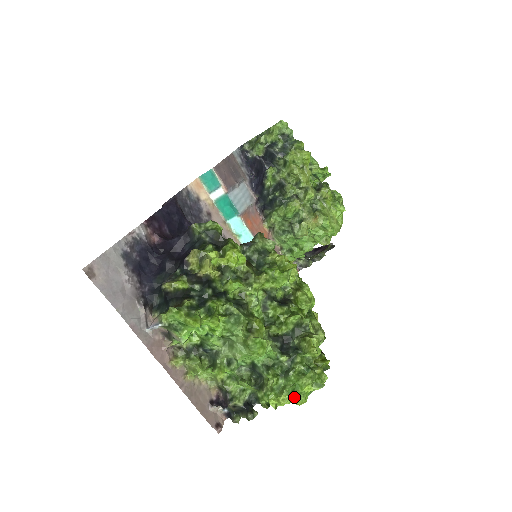
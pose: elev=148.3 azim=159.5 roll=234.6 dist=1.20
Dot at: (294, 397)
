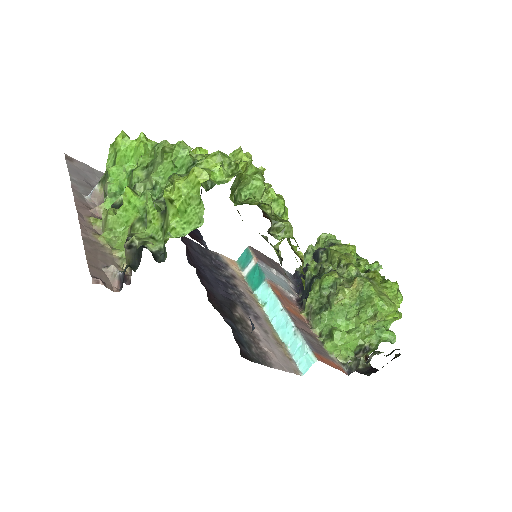
Dot at: (193, 172)
